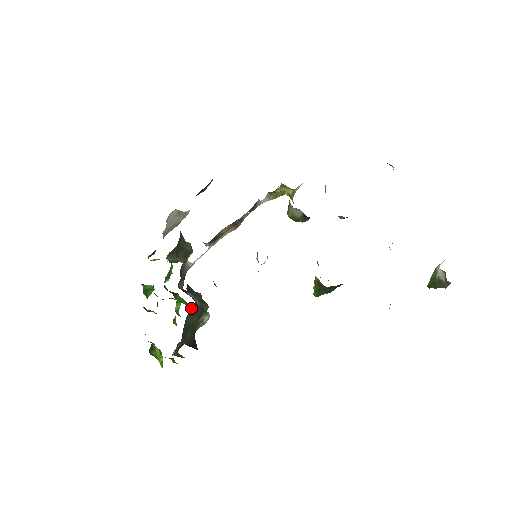
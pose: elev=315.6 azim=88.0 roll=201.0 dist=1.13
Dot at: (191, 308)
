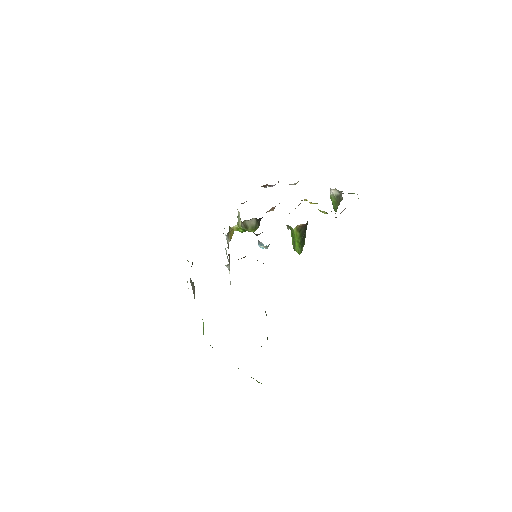
Dot at: occluded
